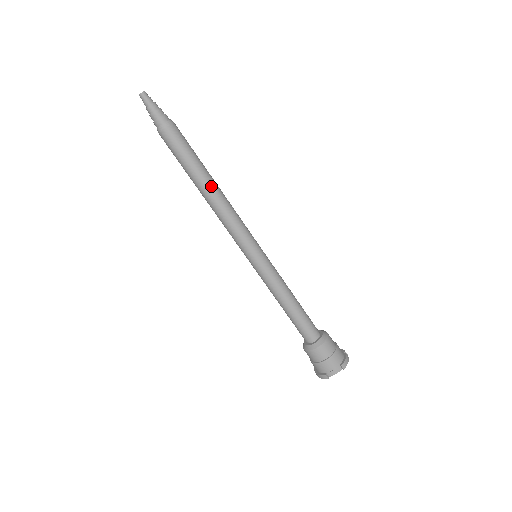
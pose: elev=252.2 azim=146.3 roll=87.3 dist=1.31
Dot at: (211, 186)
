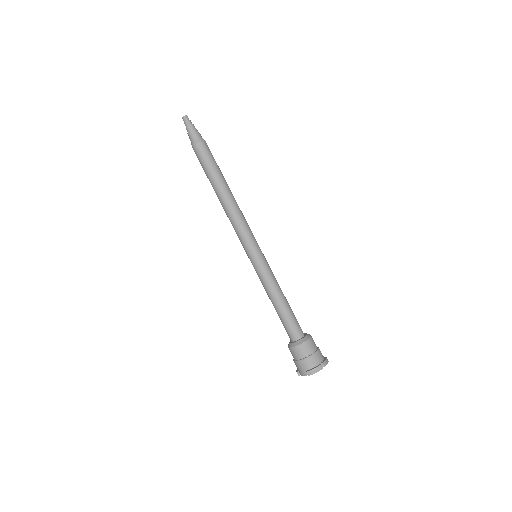
Dot at: (221, 194)
